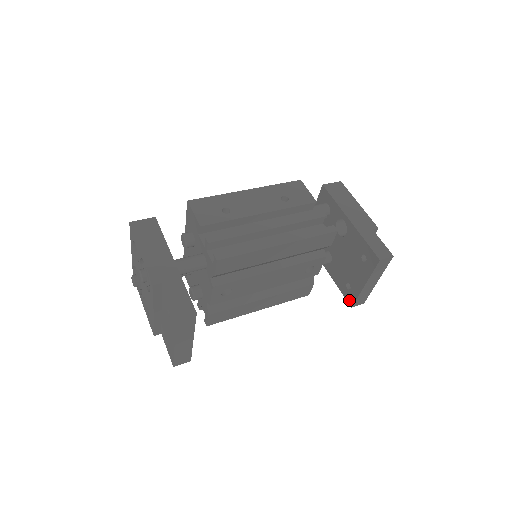
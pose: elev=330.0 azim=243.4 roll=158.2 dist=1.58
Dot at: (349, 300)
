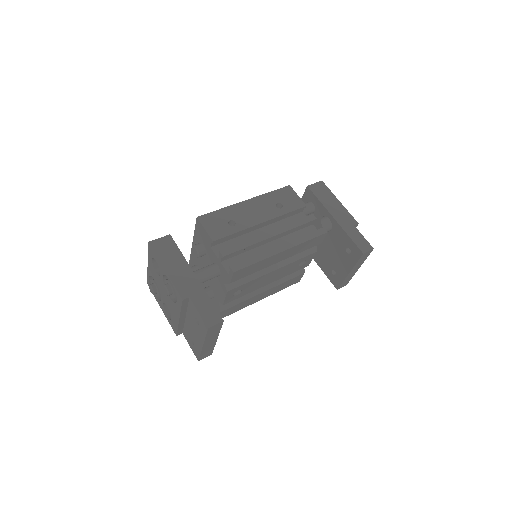
Dot at: (335, 284)
